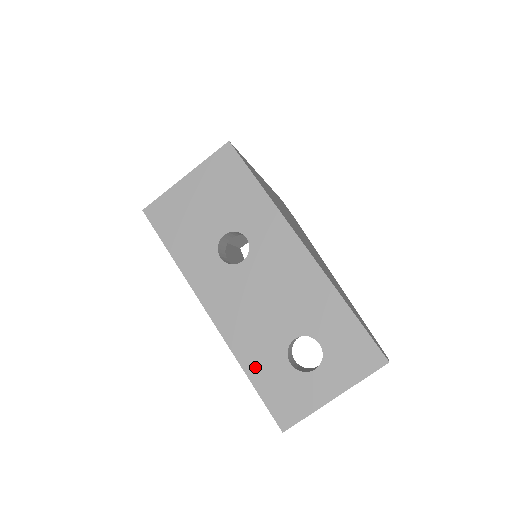
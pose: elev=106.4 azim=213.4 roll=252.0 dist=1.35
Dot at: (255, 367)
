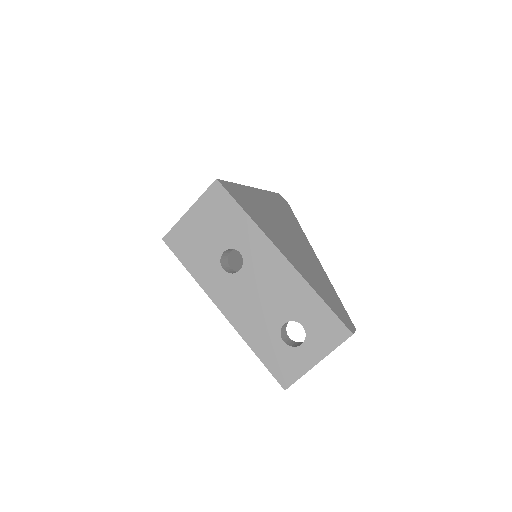
Dot at: (259, 347)
